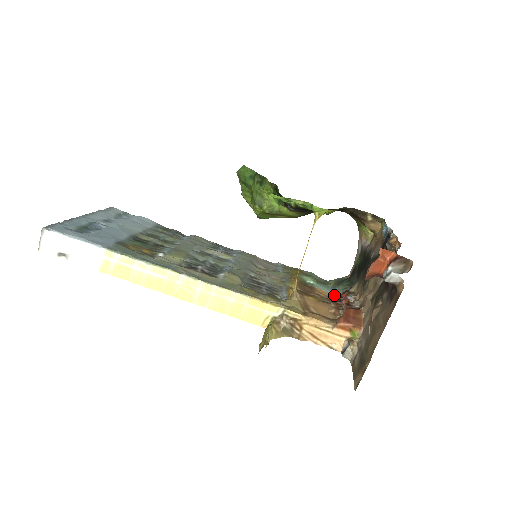
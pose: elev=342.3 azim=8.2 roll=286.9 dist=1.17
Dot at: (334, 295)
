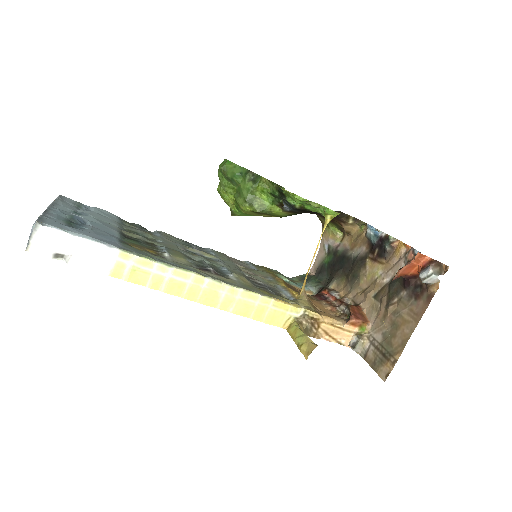
Dot at: (308, 292)
